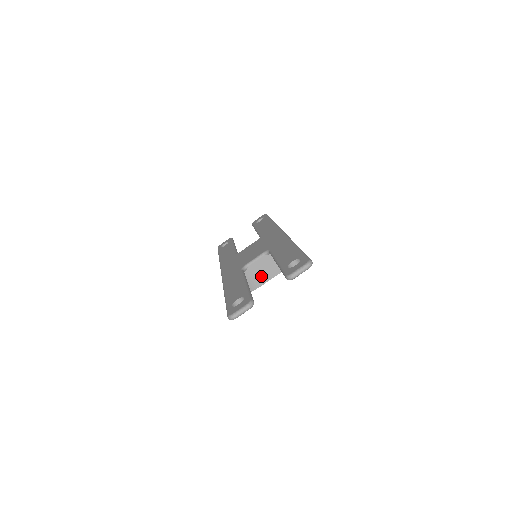
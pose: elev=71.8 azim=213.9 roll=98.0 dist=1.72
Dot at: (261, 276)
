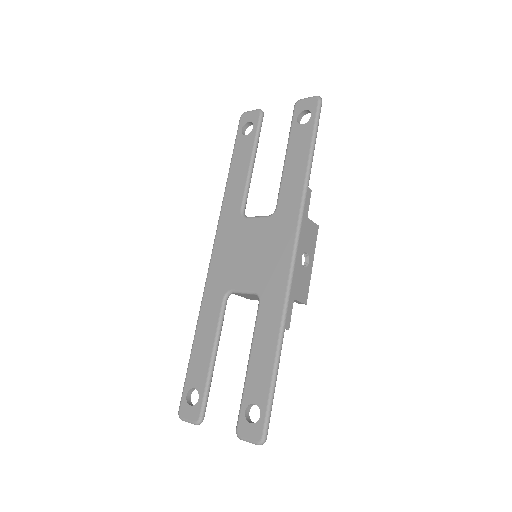
Dot at: (251, 298)
